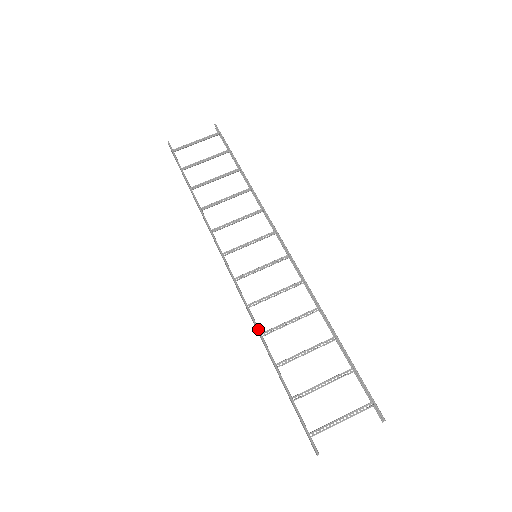
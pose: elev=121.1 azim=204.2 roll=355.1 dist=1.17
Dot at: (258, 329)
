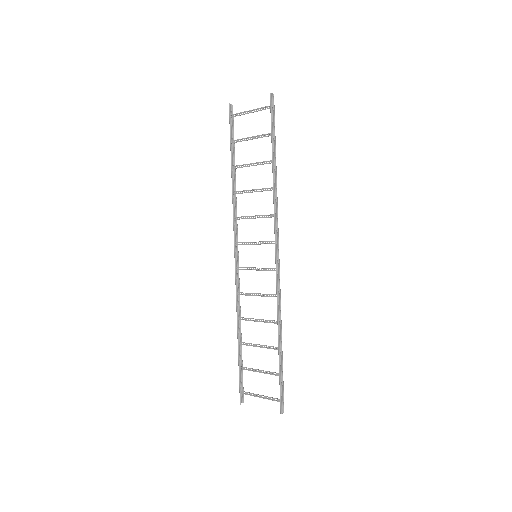
Dot at: (237, 314)
